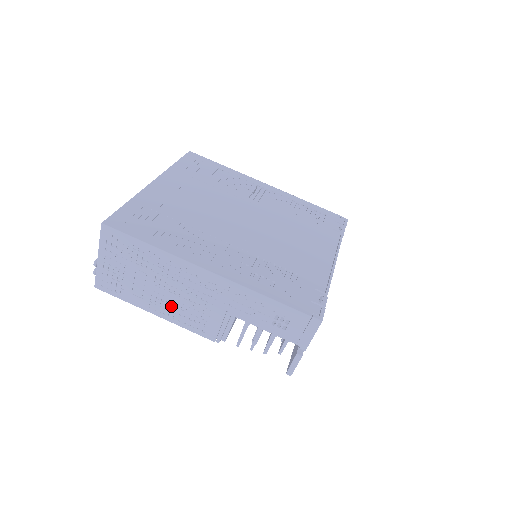
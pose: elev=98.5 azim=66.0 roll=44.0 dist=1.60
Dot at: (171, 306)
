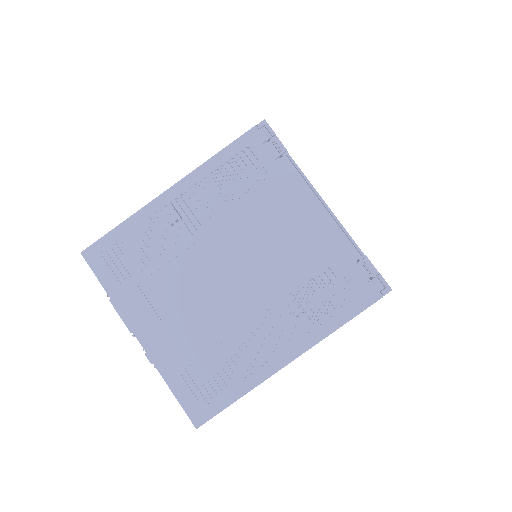
Dot at: occluded
